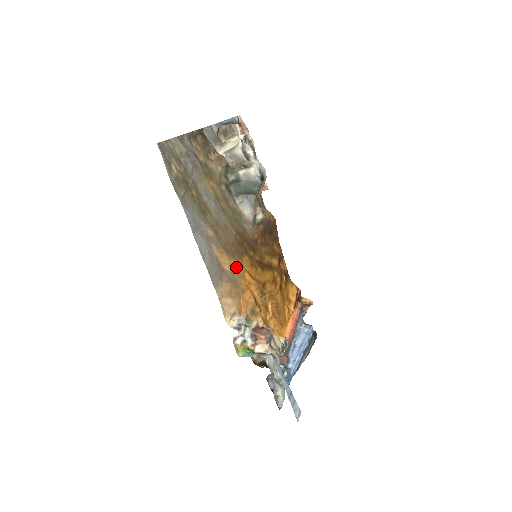
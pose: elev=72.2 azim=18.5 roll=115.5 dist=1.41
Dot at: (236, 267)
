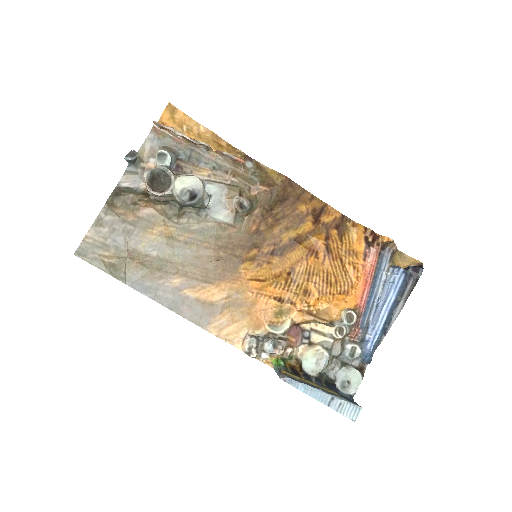
Dot at: (231, 287)
